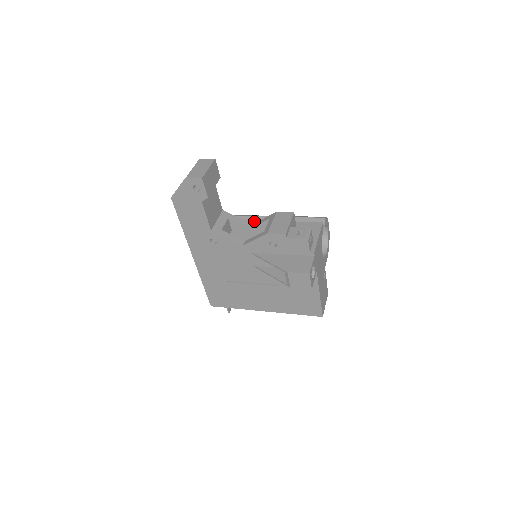
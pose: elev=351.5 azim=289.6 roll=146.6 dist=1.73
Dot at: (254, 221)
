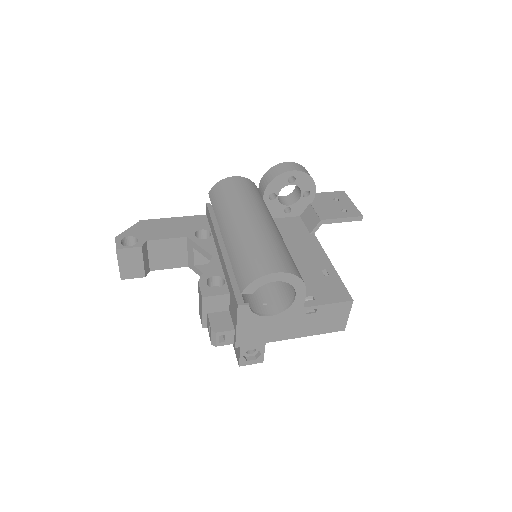
Dot at: (217, 243)
